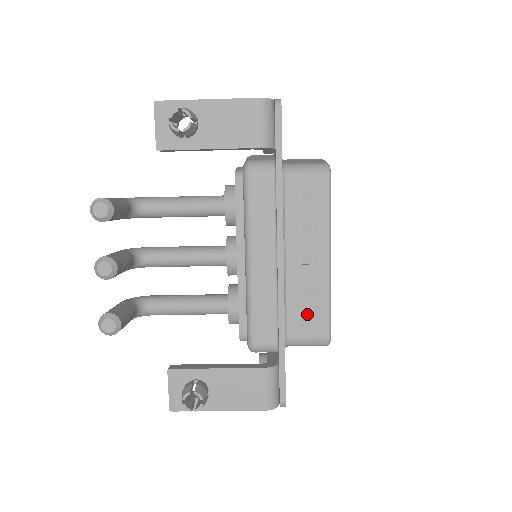
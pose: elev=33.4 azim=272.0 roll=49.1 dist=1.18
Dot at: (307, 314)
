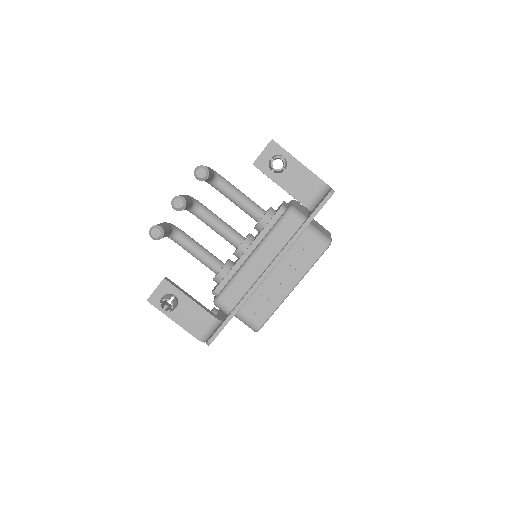
Dot at: (259, 307)
